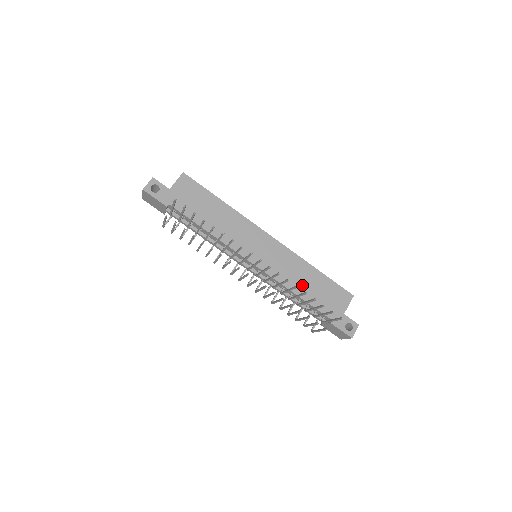
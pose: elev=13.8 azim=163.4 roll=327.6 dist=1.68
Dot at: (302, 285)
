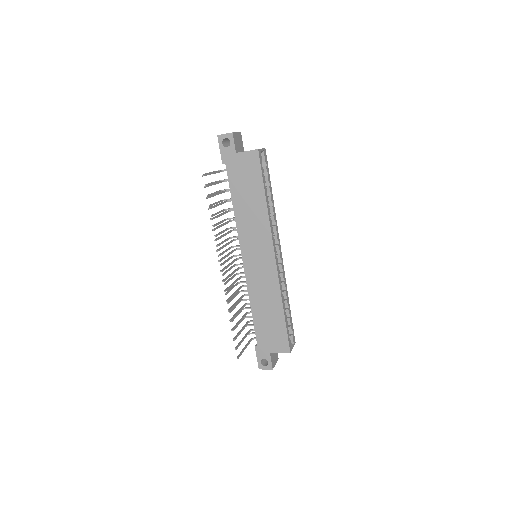
Dot at: (261, 307)
